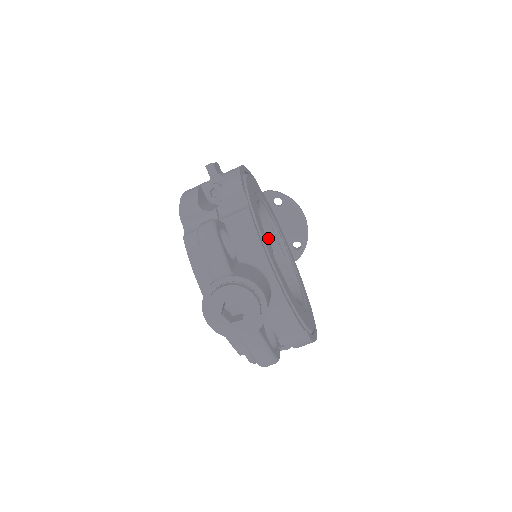
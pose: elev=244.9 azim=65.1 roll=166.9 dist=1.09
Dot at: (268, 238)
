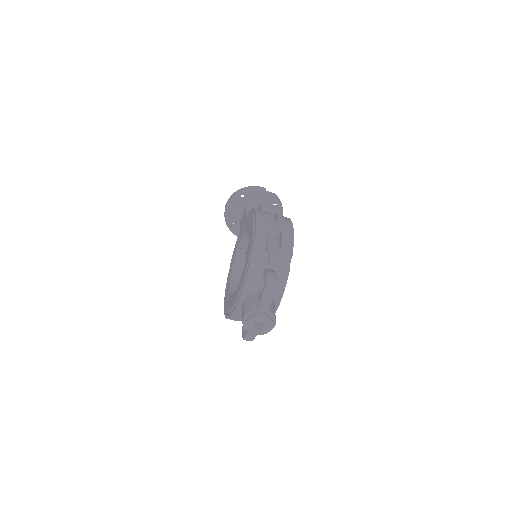
Dot at: occluded
